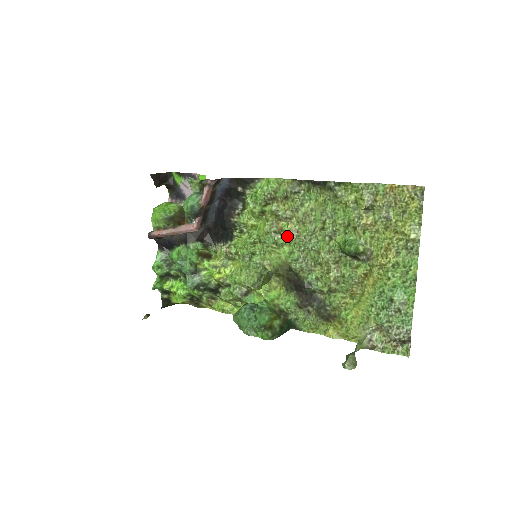
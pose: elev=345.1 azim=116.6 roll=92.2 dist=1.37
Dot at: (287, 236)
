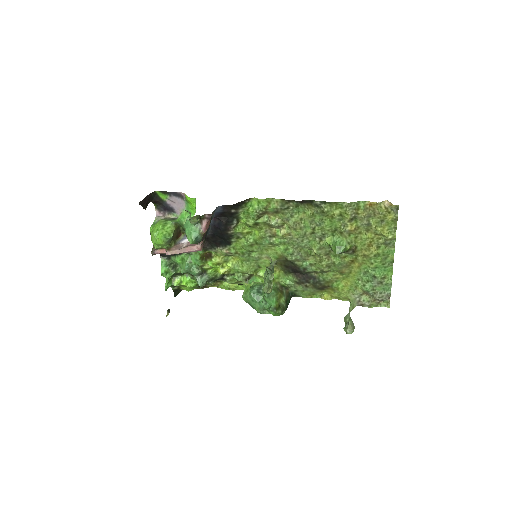
Dot at: (281, 238)
